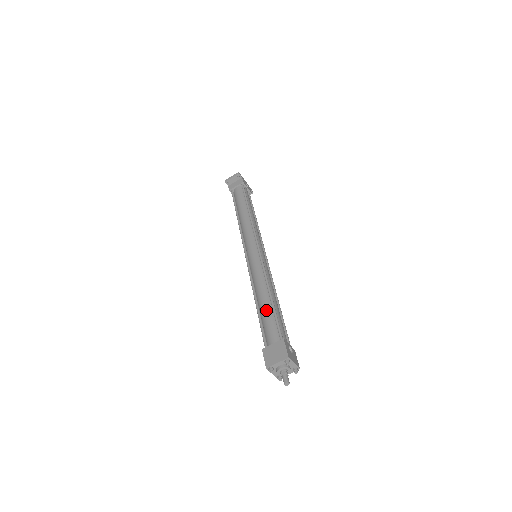
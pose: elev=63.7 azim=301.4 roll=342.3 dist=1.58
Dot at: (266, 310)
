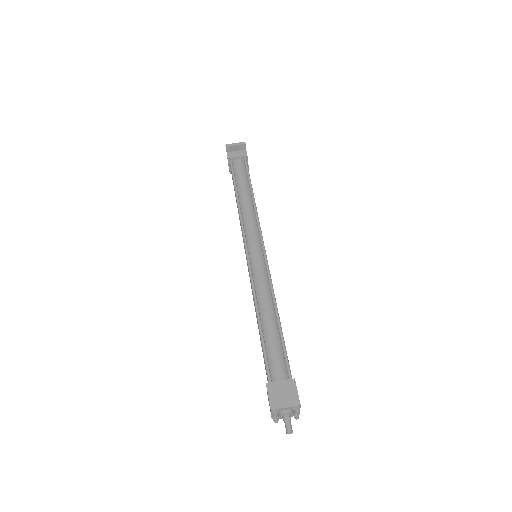
Dot at: (272, 334)
